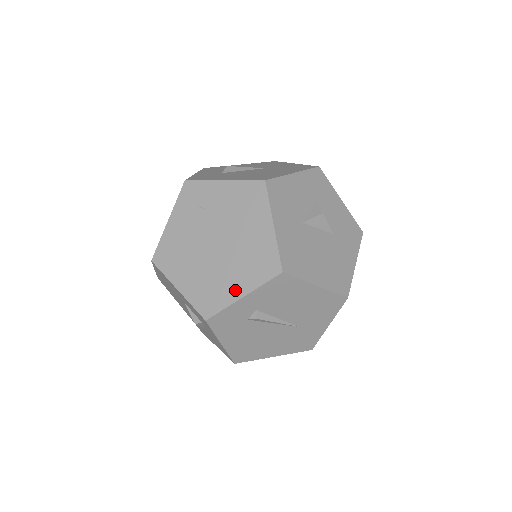
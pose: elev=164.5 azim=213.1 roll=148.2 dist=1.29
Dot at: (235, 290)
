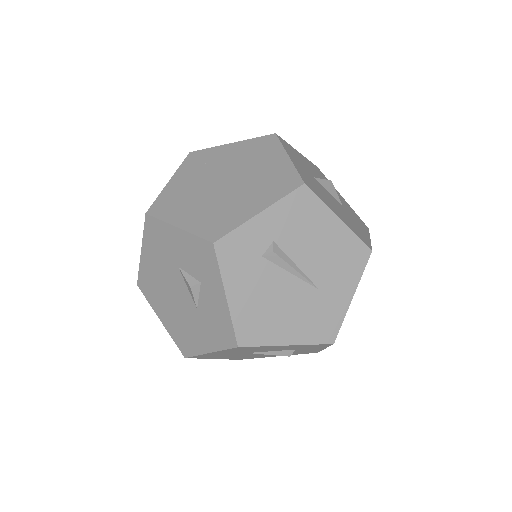
Dot at: (250, 209)
